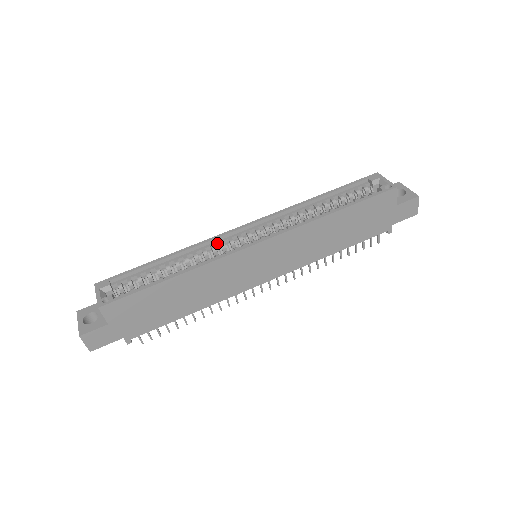
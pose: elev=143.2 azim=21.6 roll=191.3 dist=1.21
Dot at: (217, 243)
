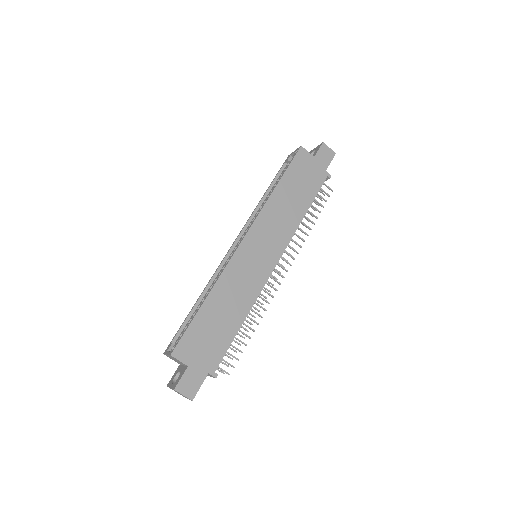
Dot at: (223, 267)
